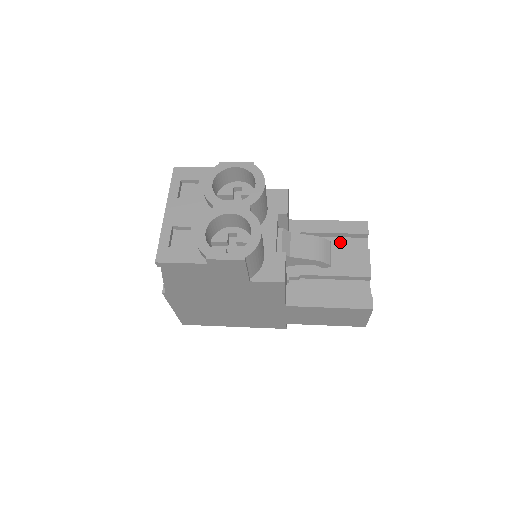
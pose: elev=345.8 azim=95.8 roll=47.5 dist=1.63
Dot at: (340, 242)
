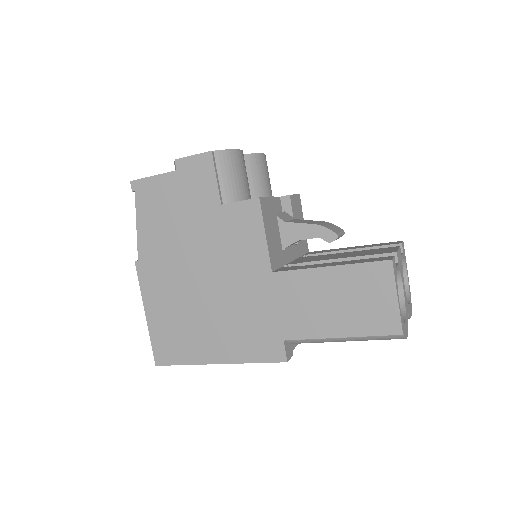
Dot at: occluded
